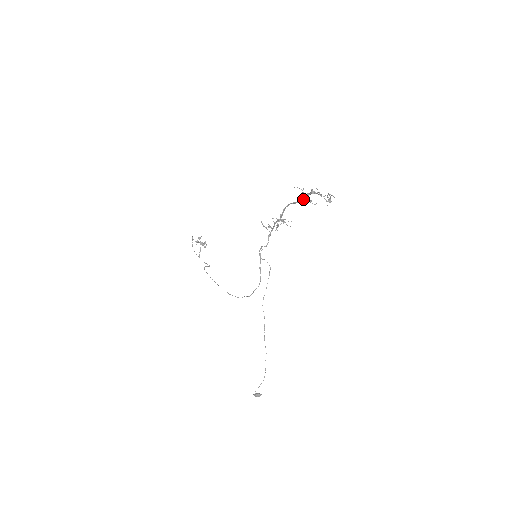
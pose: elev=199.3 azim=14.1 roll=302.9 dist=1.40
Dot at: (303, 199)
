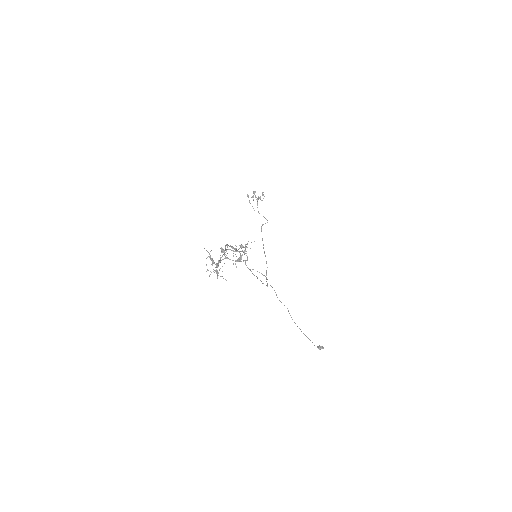
Dot at: occluded
